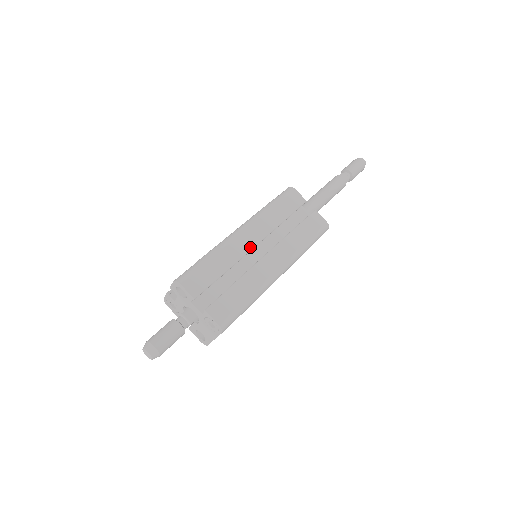
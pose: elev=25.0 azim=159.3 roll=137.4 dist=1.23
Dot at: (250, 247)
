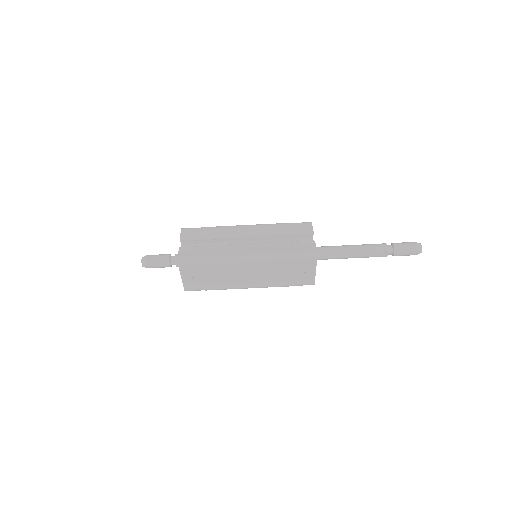
Dot at: (241, 235)
